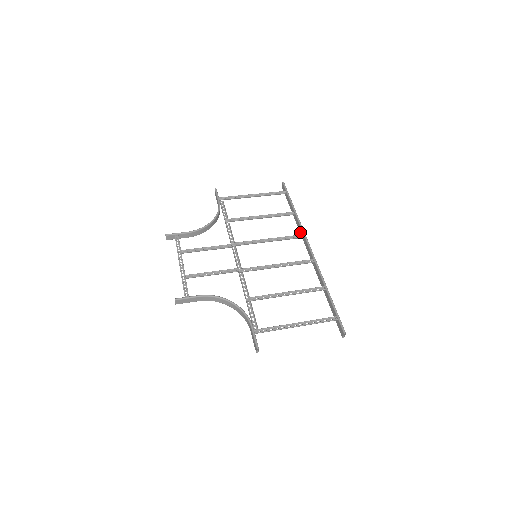
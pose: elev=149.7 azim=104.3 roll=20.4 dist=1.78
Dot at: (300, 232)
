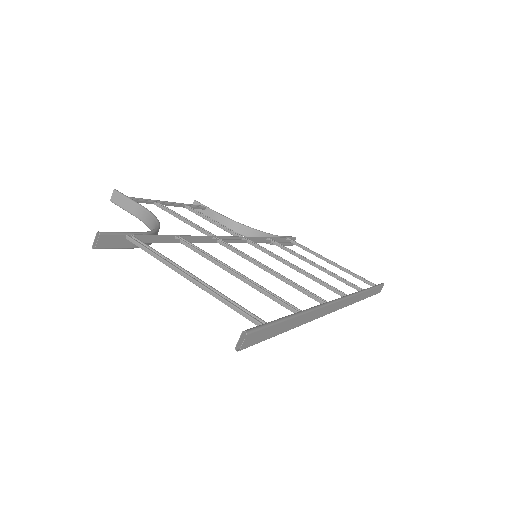
Dot at: occluded
